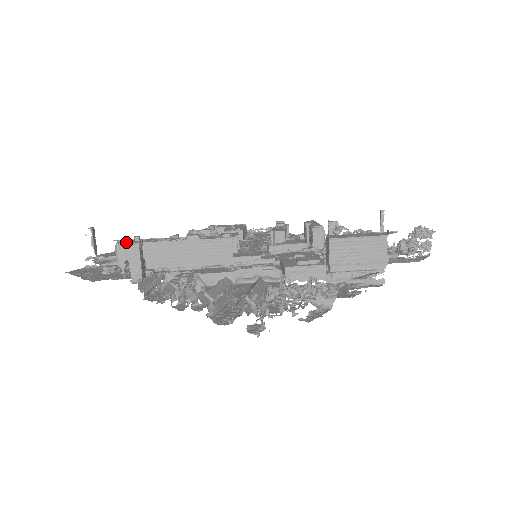
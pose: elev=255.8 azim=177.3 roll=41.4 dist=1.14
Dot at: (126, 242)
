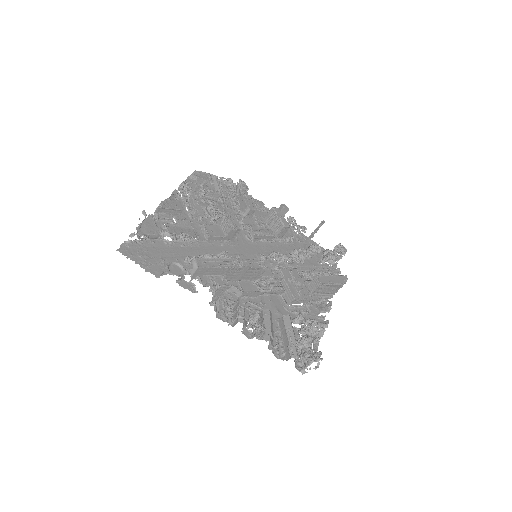
Dot at: (219, 282)
